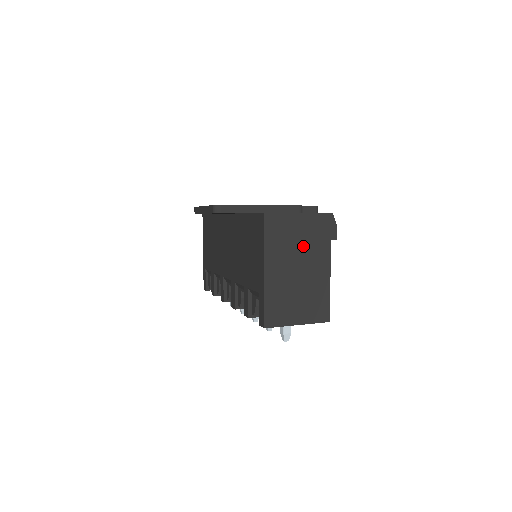
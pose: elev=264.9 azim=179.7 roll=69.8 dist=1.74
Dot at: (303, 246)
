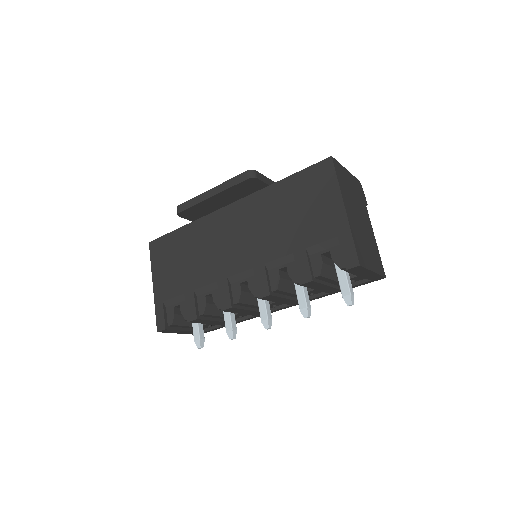
Dot at: (356, 199)
